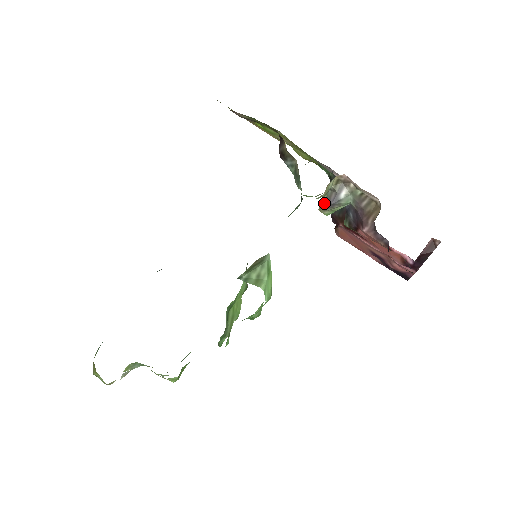
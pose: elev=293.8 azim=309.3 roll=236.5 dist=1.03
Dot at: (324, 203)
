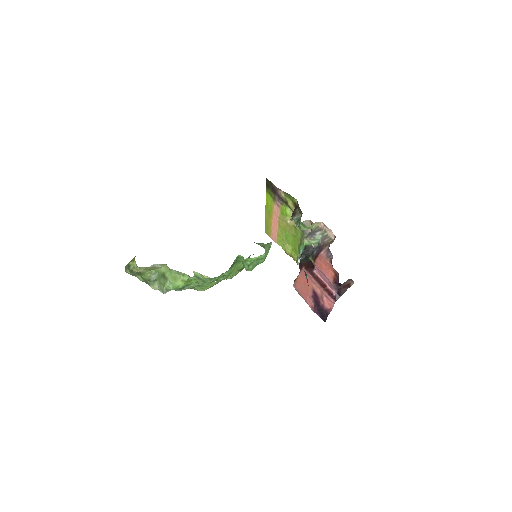
Dot at: (307, 235)
